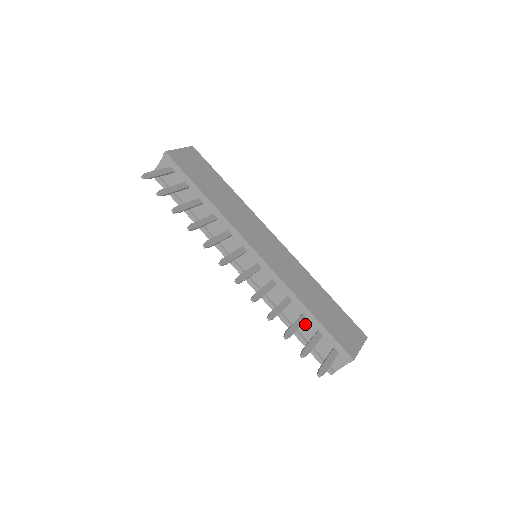
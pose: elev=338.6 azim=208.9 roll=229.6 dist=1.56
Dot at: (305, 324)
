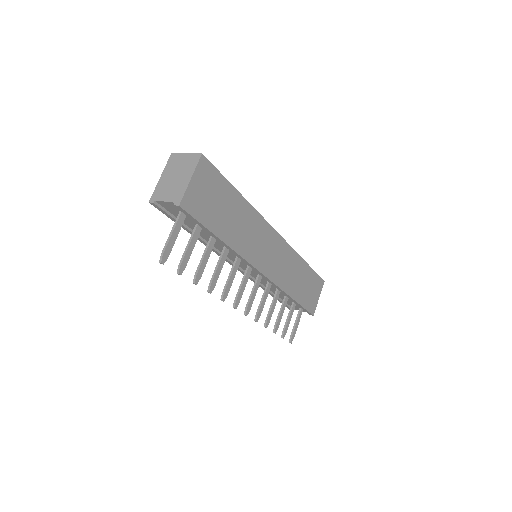
Dot at: occluded
